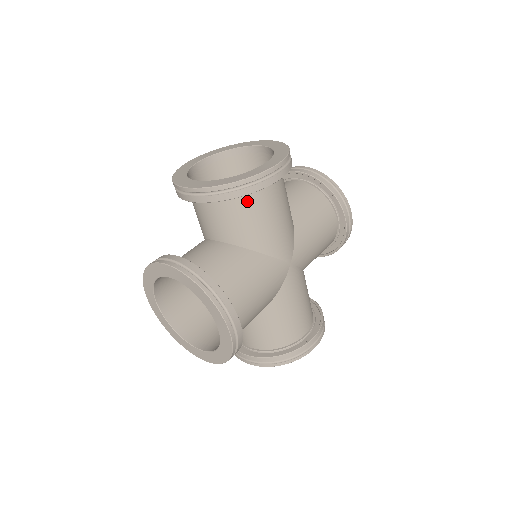
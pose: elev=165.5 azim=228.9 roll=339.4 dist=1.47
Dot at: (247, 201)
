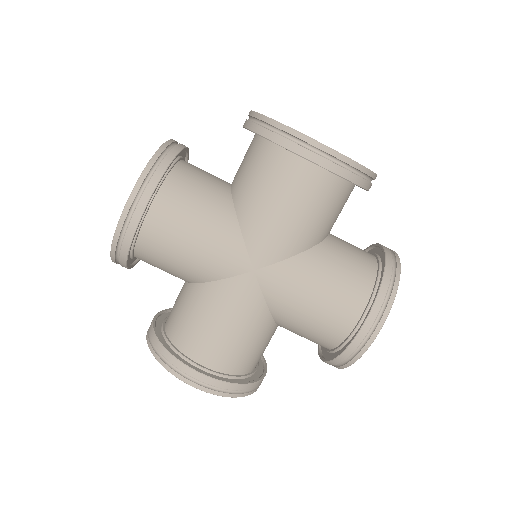
Dot at: (146, 252)
